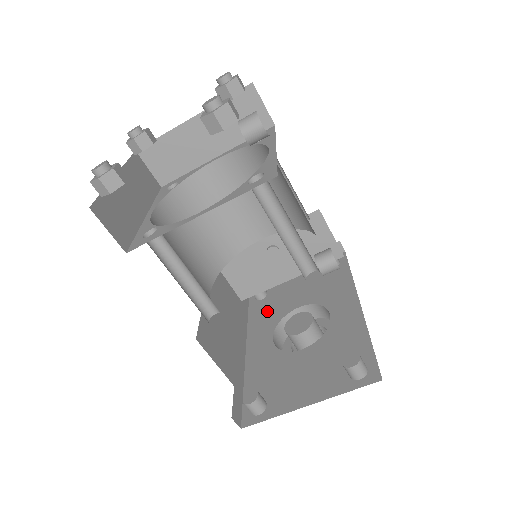
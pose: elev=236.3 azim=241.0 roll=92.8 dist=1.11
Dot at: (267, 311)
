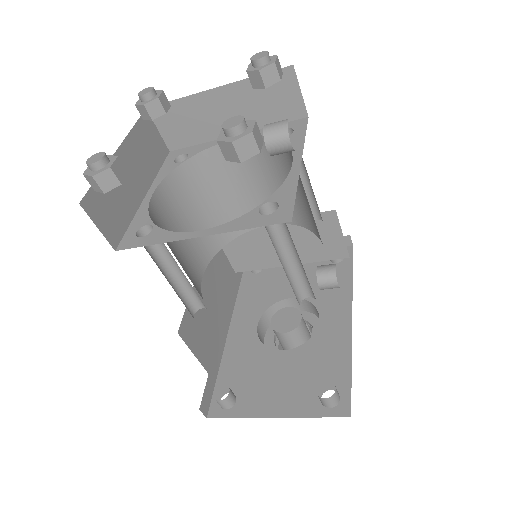
Dot at: (259, 290)
